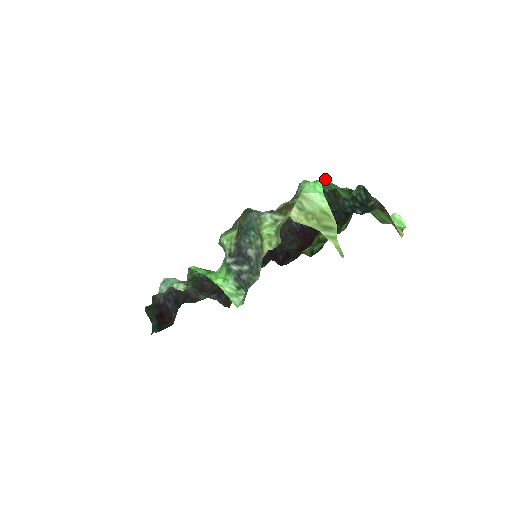
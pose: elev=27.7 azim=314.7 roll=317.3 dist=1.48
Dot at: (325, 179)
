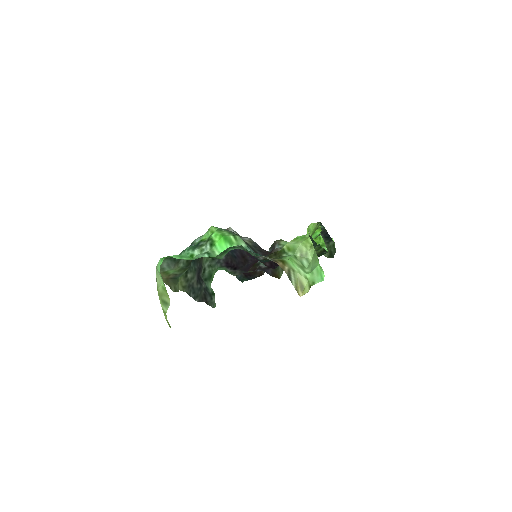
Dot at: occluded
